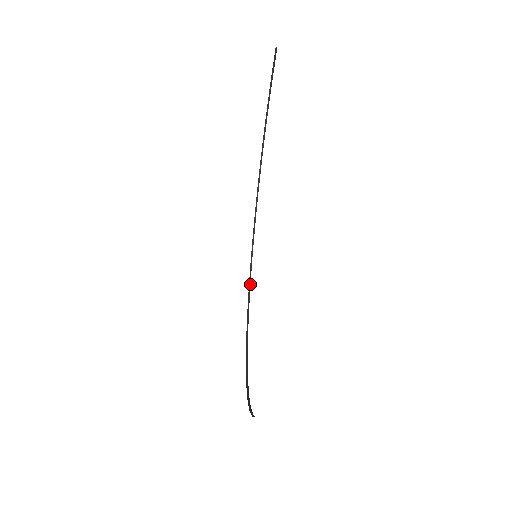
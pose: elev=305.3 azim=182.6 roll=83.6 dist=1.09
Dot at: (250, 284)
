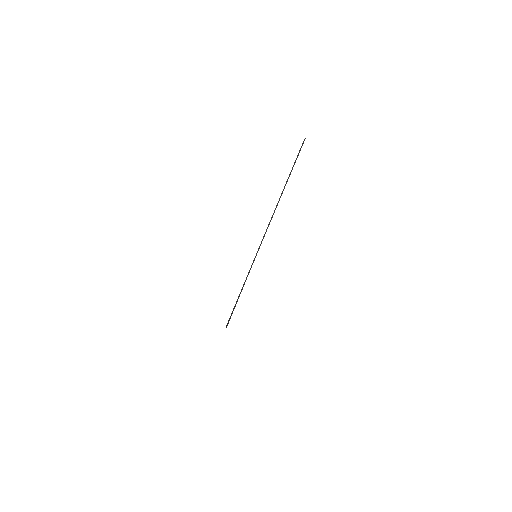
Dot at: occluded
